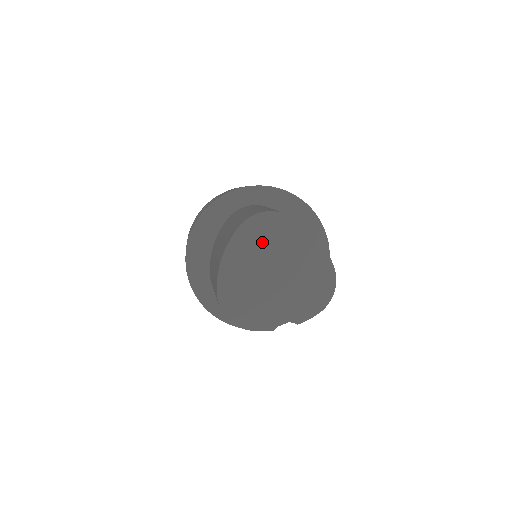
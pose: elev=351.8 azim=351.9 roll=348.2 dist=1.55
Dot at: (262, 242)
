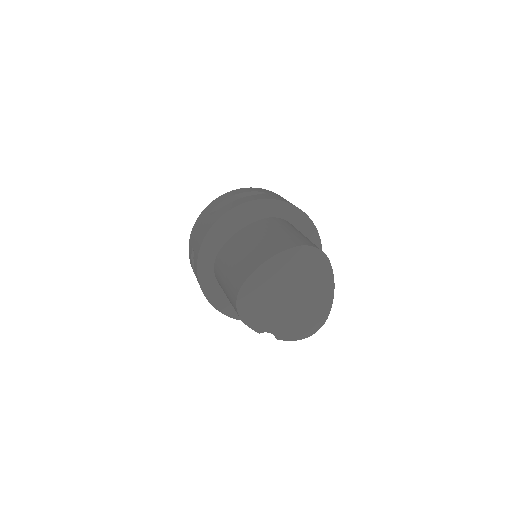
Dot at: (300, 268)
